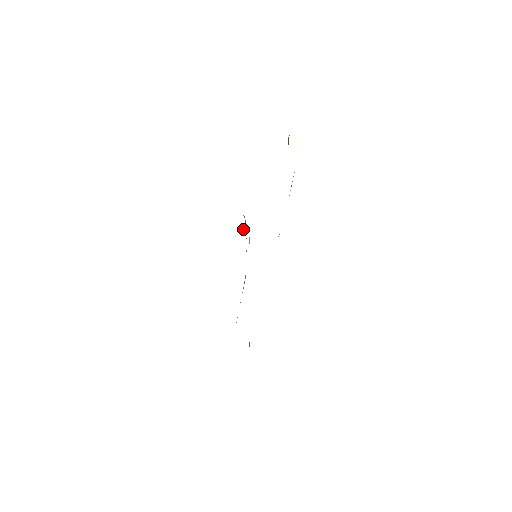
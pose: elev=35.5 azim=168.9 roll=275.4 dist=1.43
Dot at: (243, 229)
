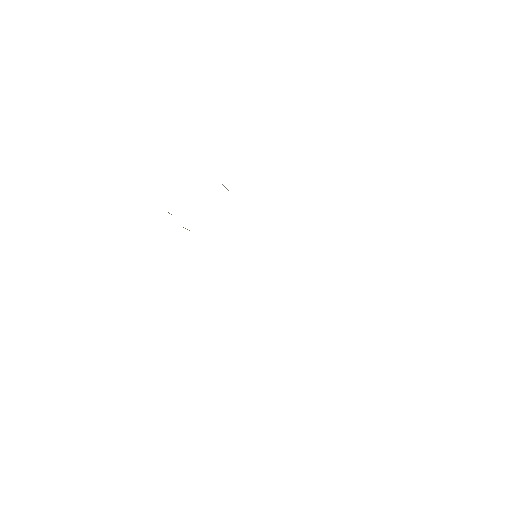
Dot at: occluded
